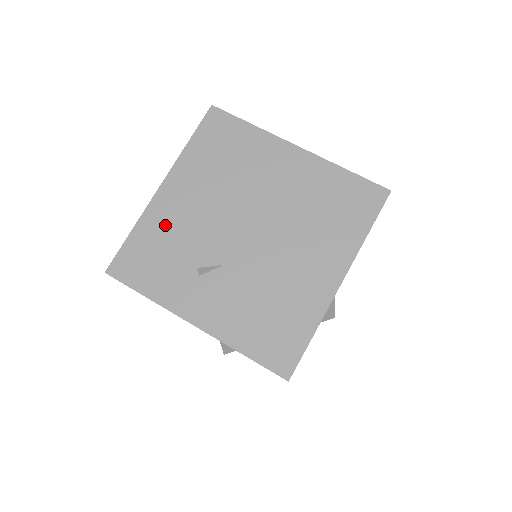
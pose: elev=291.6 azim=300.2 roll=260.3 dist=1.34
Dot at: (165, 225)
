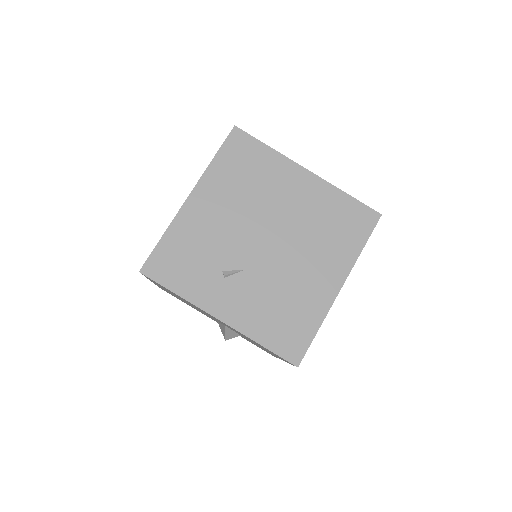
Dot at: (194, 232)
